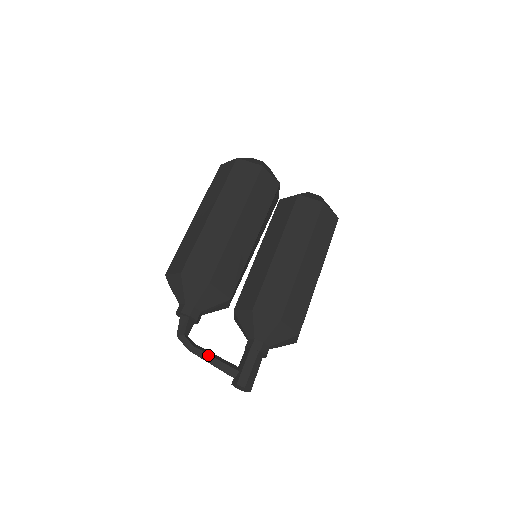
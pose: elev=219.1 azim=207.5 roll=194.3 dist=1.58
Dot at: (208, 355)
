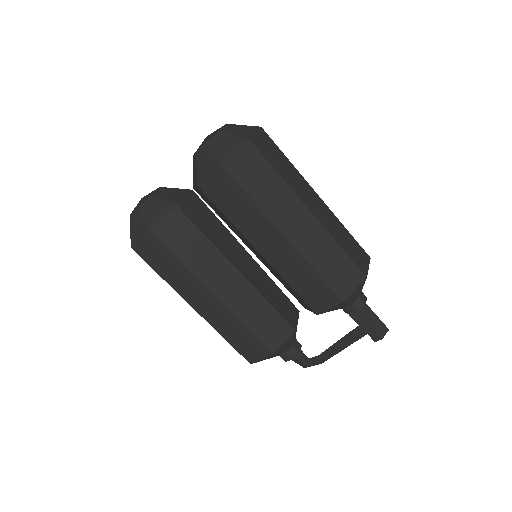
Dot at: (335, 353)
